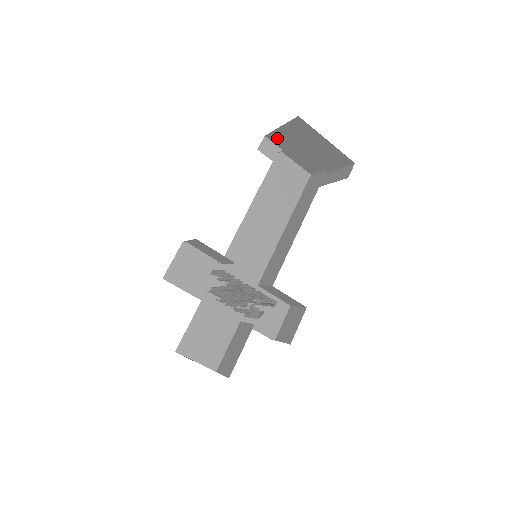
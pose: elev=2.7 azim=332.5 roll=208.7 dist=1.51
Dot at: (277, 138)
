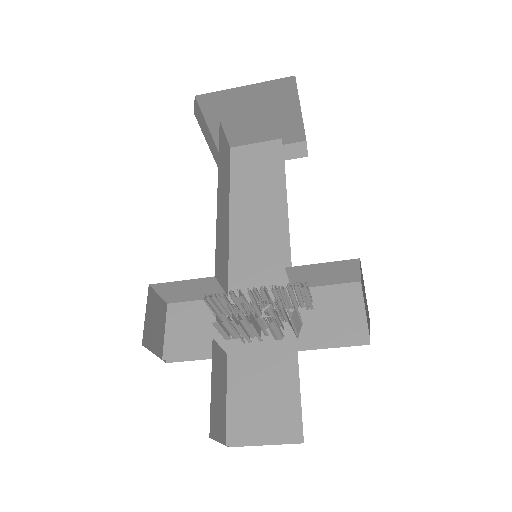
Dot at: occluded
